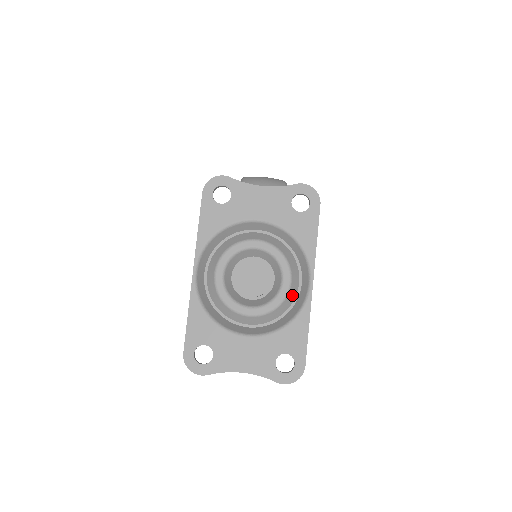
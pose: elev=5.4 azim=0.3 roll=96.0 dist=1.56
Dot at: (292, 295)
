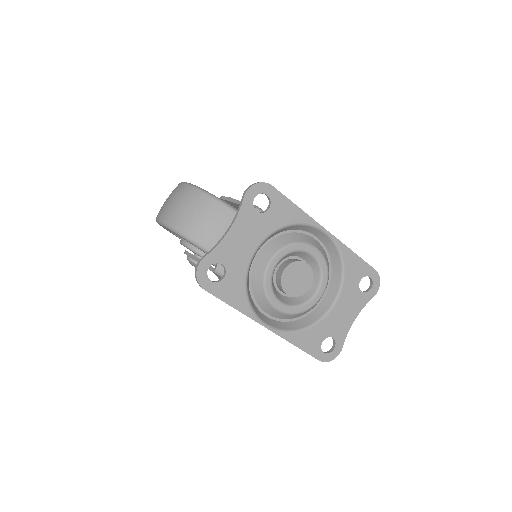
Dot at: (323, 252)
